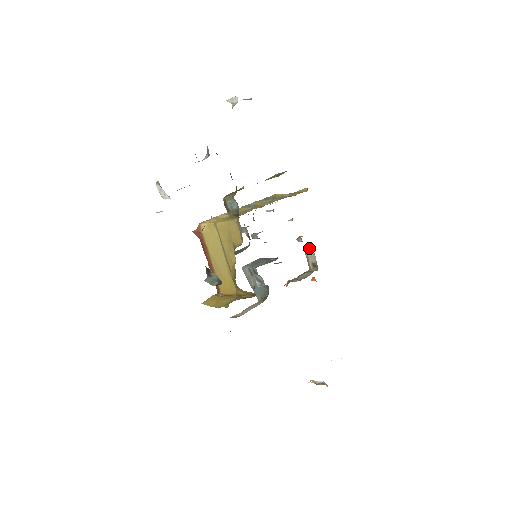
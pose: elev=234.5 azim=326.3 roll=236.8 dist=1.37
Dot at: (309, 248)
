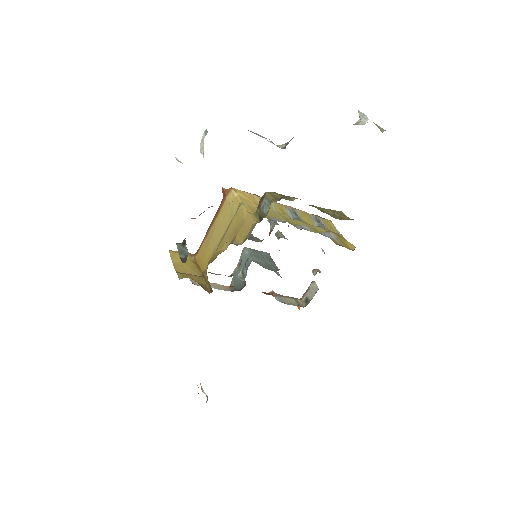
Dot at: occluded
